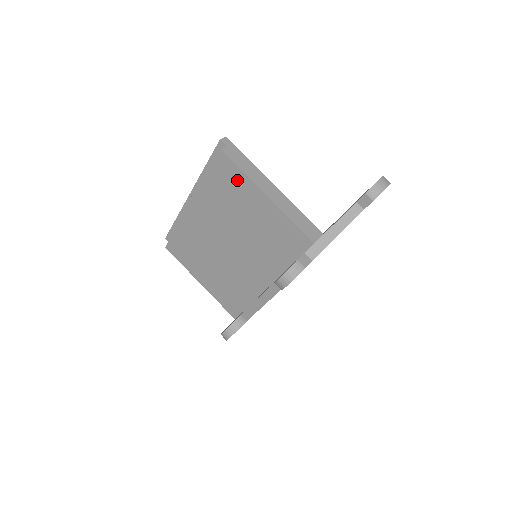
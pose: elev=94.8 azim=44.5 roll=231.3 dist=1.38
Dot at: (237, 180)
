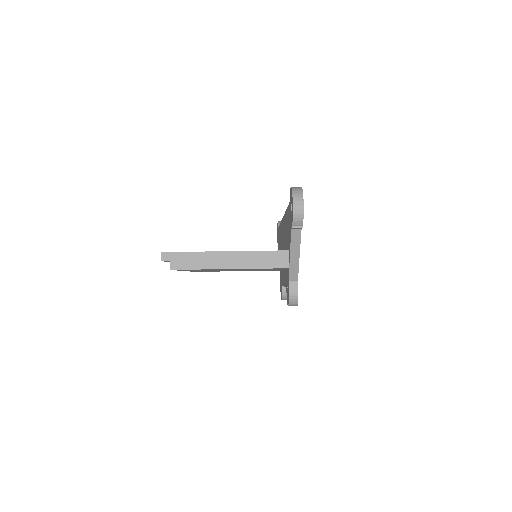
Dot at: occluded
